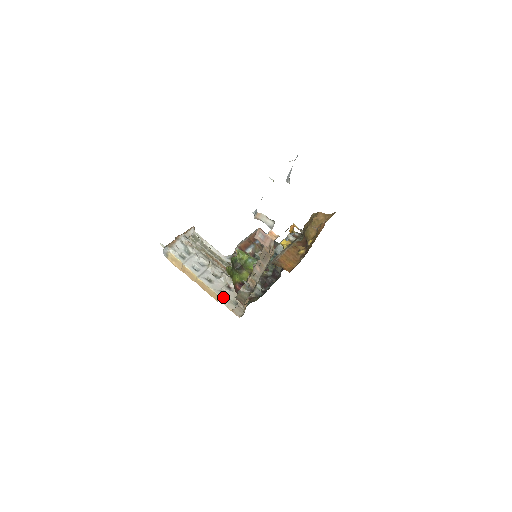
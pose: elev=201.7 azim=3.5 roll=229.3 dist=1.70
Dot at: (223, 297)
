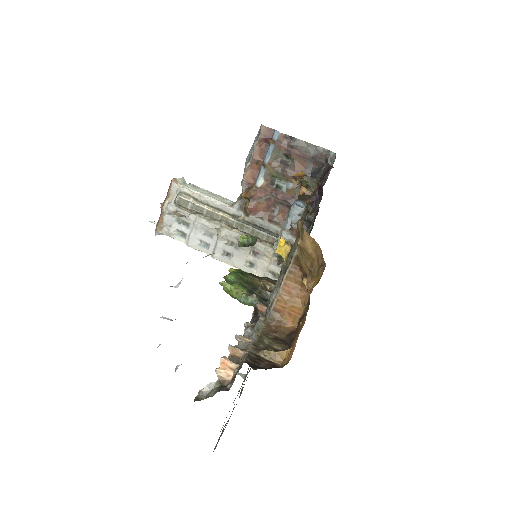
Dot at: (252, 273)
